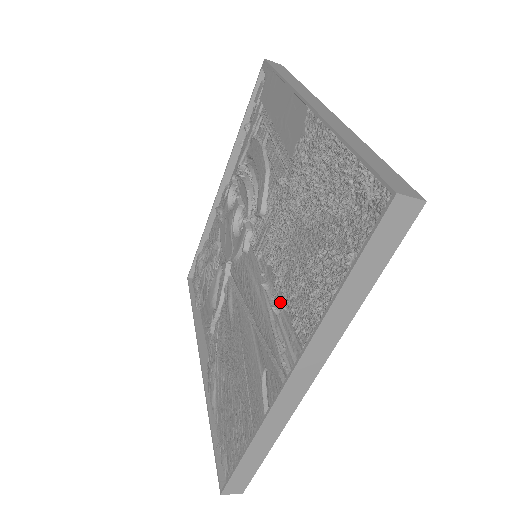
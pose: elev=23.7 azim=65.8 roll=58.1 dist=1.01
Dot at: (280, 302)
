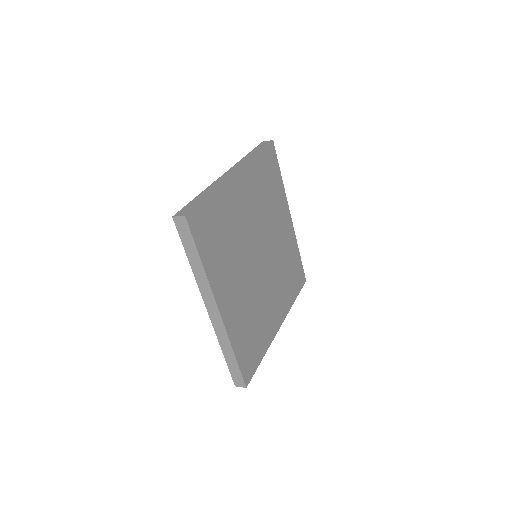
Dot at: occluded
